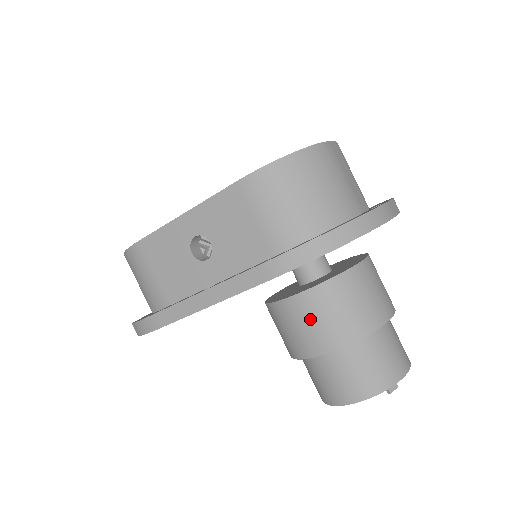
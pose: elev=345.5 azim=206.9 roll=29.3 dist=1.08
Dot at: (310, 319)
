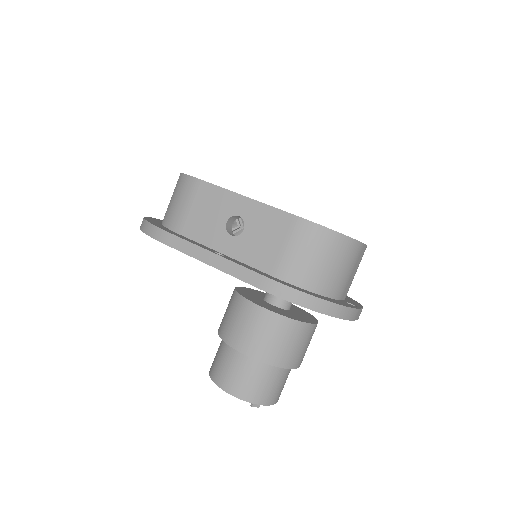
Dot at: (253, 327)
